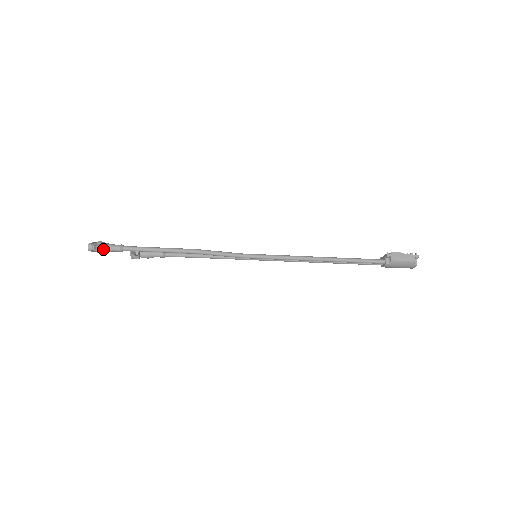
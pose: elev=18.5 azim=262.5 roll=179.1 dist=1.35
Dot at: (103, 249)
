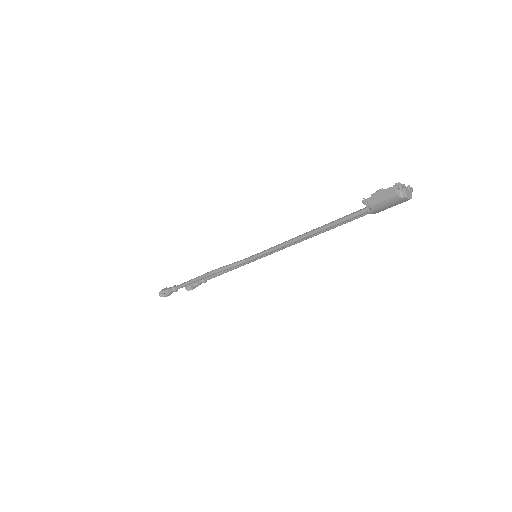
Dot at: (166, 294)
